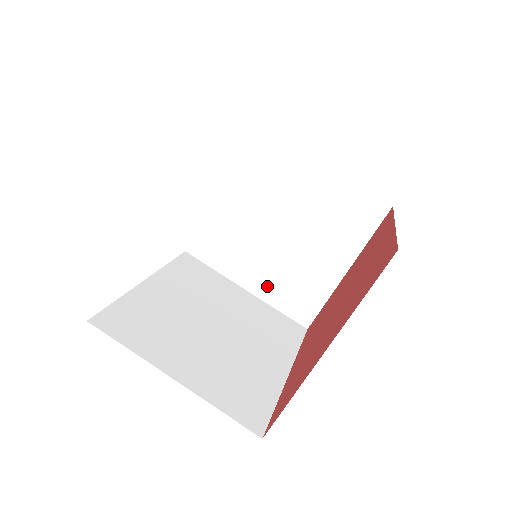
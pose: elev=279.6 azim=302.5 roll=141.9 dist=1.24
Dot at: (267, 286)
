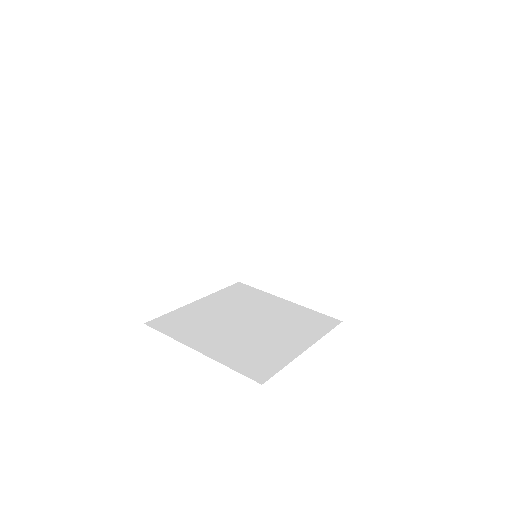
Dot at: (301, 292)
